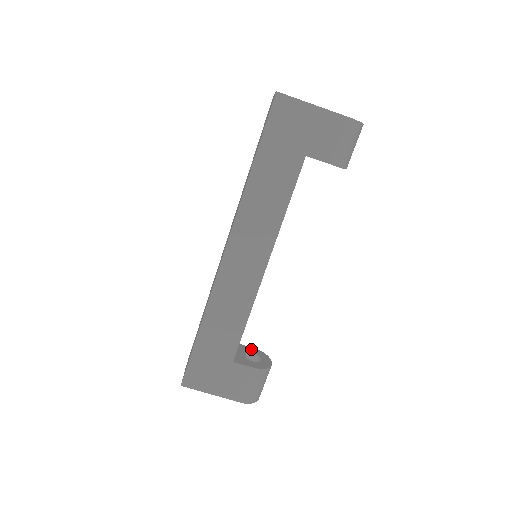
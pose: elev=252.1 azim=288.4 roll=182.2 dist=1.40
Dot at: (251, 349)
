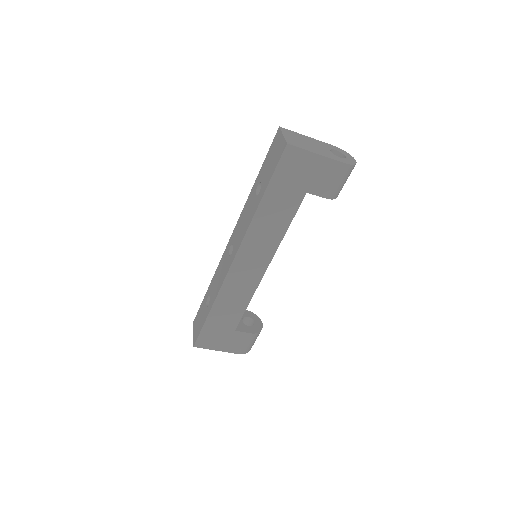
Dot at: (245, 312)
